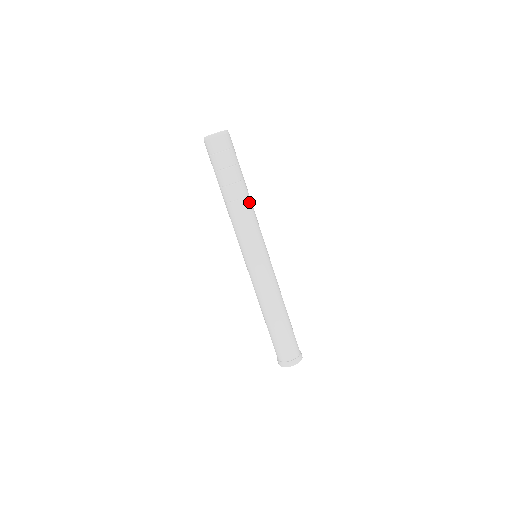
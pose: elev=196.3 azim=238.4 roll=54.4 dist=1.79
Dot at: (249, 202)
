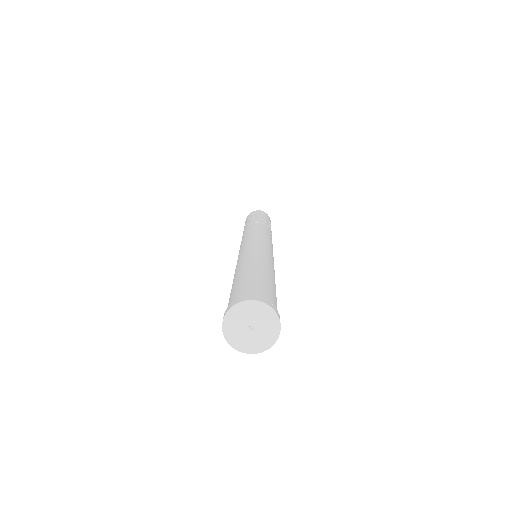
Dot at: (266, 227)
